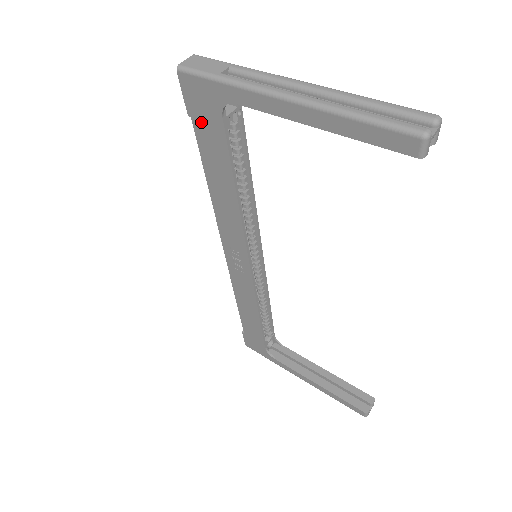
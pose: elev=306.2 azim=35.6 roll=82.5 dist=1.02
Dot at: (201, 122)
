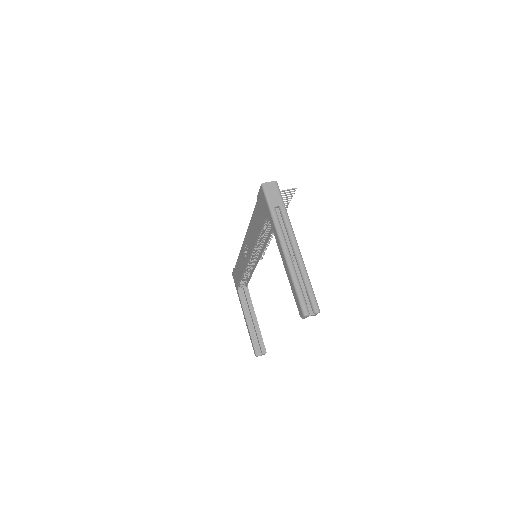
Dot at: (259, 206)
